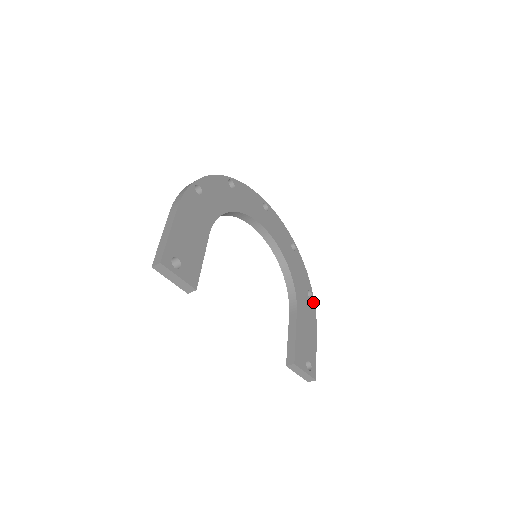
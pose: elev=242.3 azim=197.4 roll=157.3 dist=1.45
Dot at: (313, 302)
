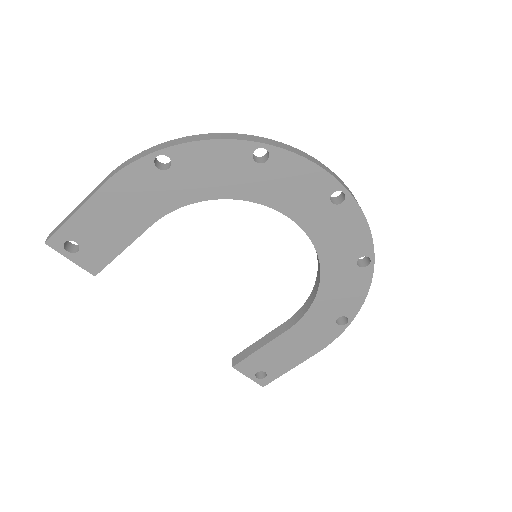
Dot at: (342, 329)
